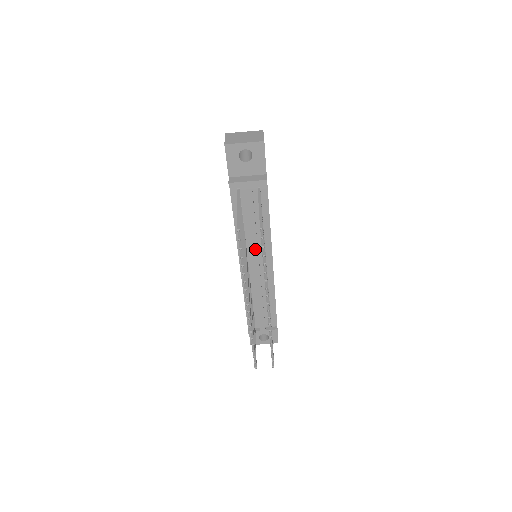
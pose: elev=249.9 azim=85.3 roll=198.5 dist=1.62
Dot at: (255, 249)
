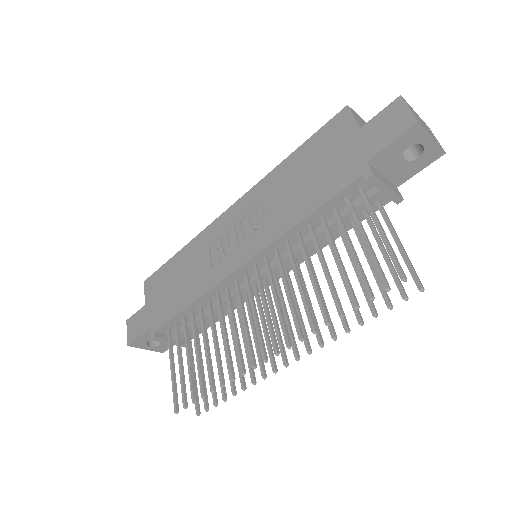
Dot at: (289, 260)
